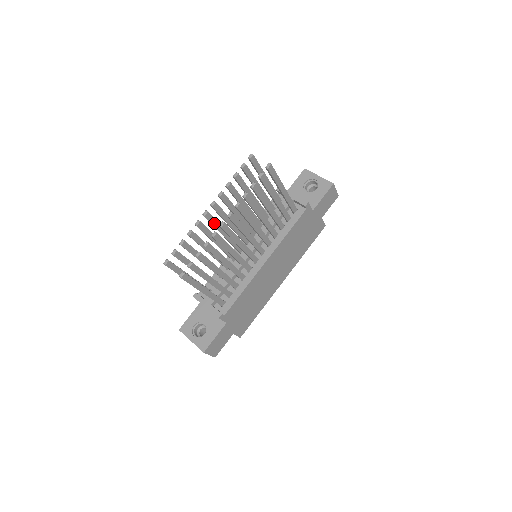
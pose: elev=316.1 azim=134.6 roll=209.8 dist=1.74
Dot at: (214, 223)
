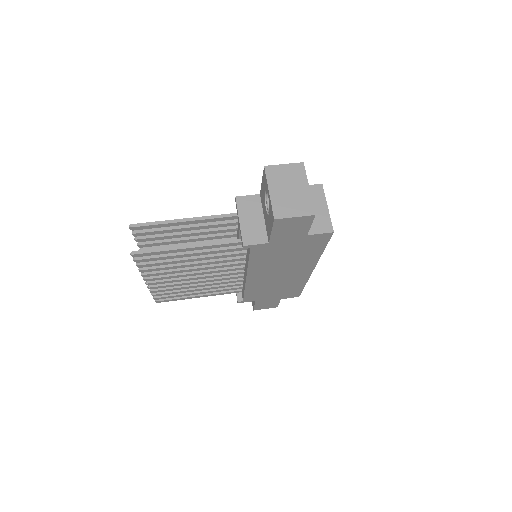
Dot at: occluded
